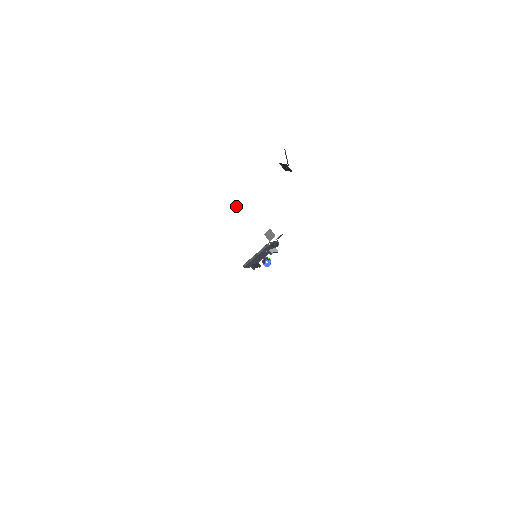
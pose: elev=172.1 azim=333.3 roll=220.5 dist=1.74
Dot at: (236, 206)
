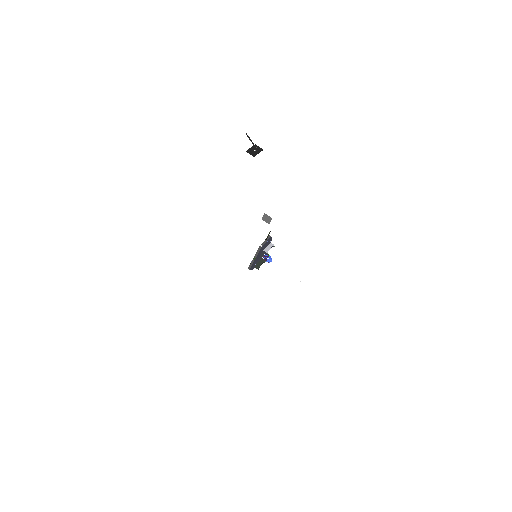
Dot at: (215, 228)
